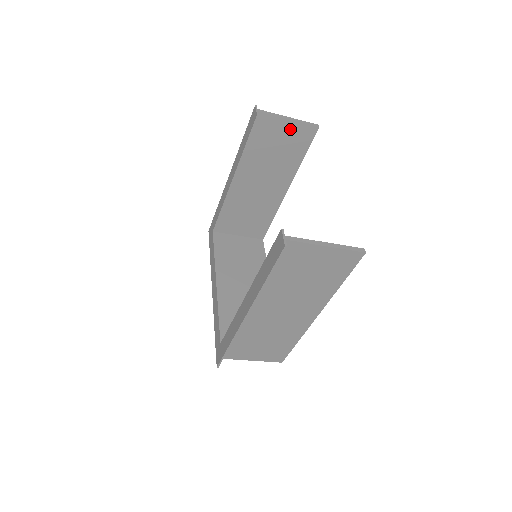
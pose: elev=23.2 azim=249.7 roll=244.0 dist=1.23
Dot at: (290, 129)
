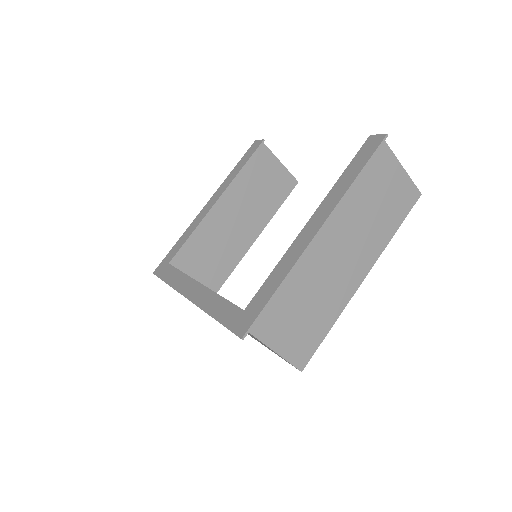
Dot at: (278, 172)
